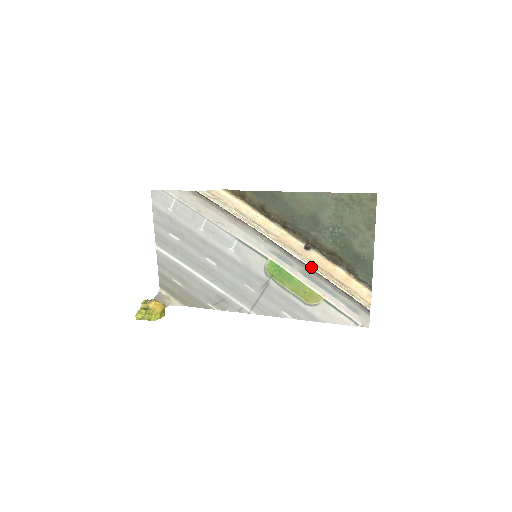
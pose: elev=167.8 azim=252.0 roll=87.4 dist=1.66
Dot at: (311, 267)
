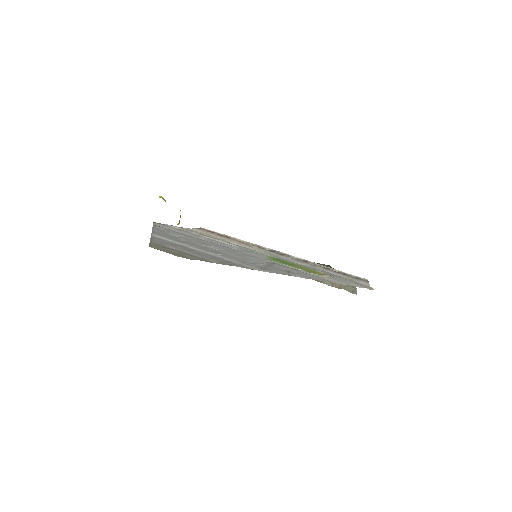
Dot at: (308, 261)
